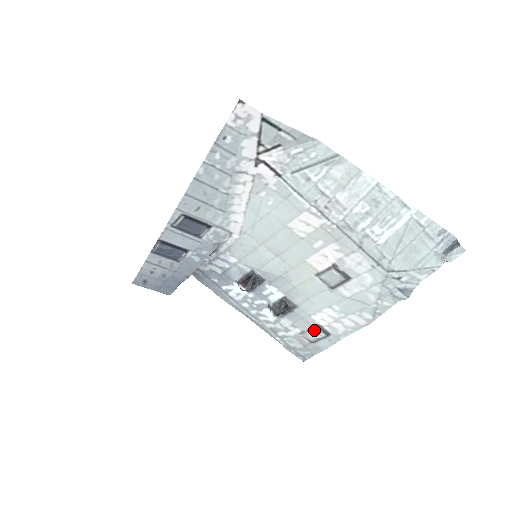
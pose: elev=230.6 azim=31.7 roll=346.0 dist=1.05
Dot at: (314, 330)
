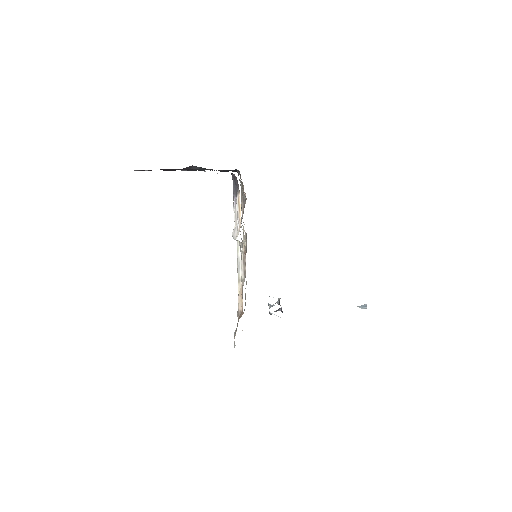
Dot at: occluded
